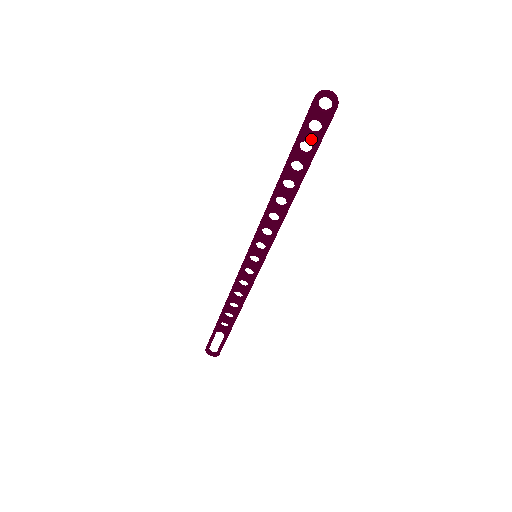
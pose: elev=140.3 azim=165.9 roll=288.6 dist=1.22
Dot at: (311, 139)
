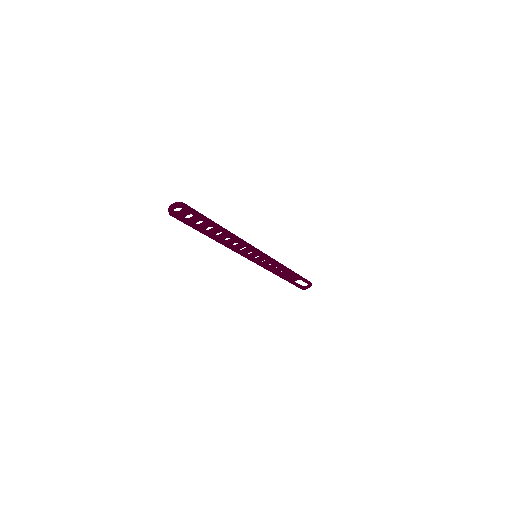
Dot at: (196, 221)
